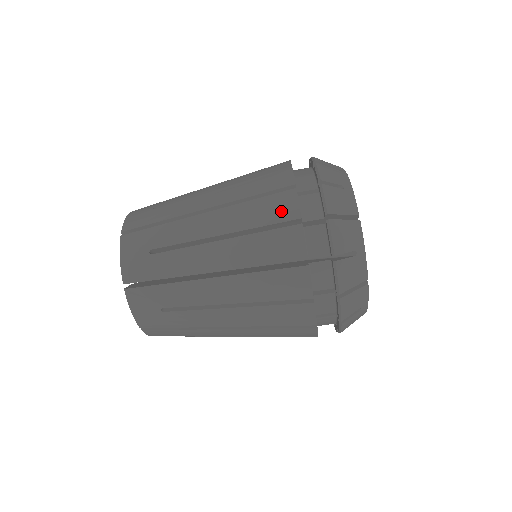
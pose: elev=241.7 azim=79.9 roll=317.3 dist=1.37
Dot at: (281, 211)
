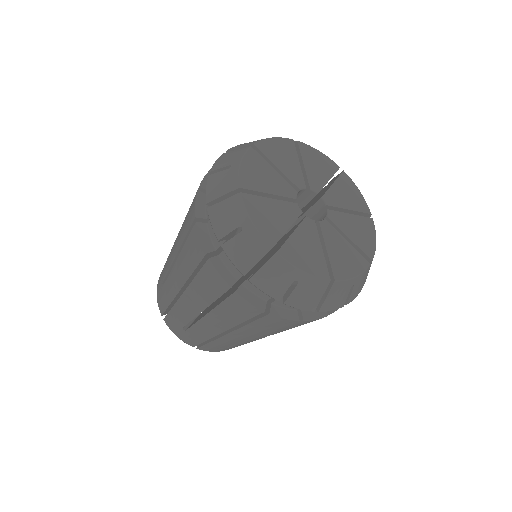
Dot at: (279, 324)
